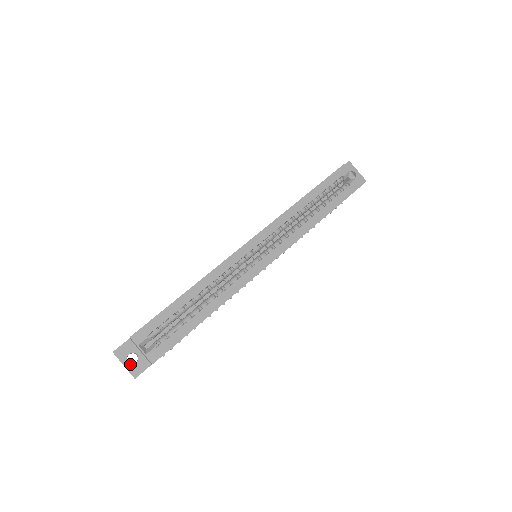
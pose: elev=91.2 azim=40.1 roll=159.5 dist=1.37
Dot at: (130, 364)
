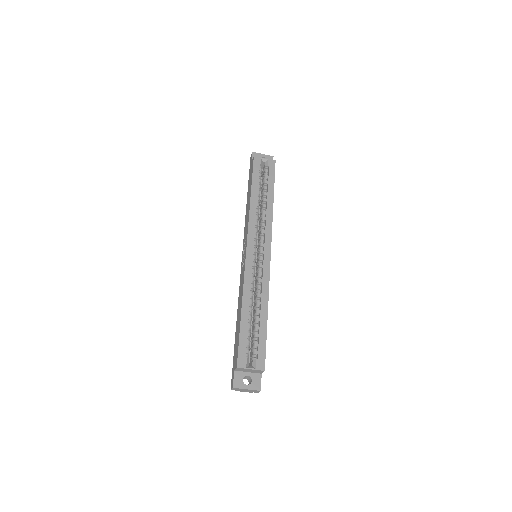
Dot at: (249, 385)
